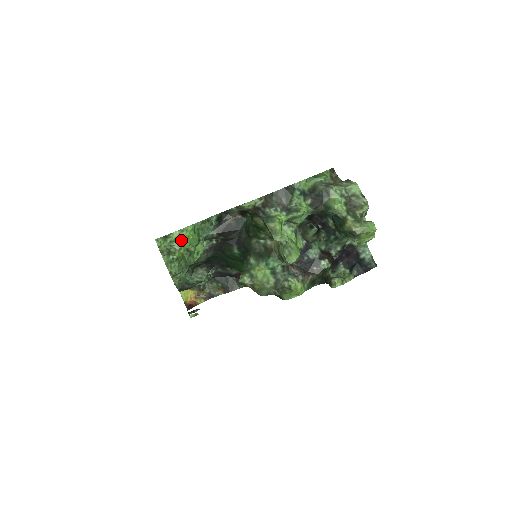
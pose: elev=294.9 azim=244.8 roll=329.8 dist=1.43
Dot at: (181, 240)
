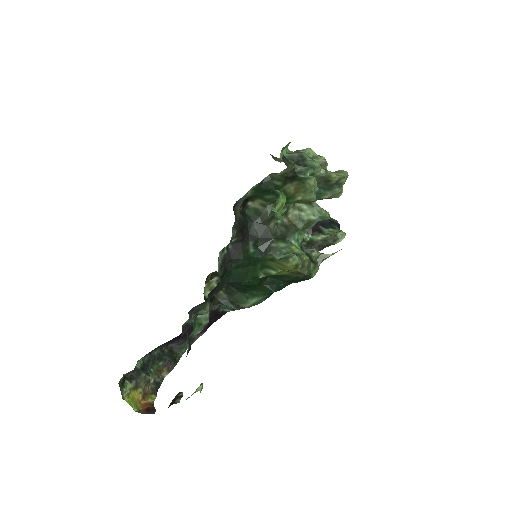
Dot at: (283, 206)
